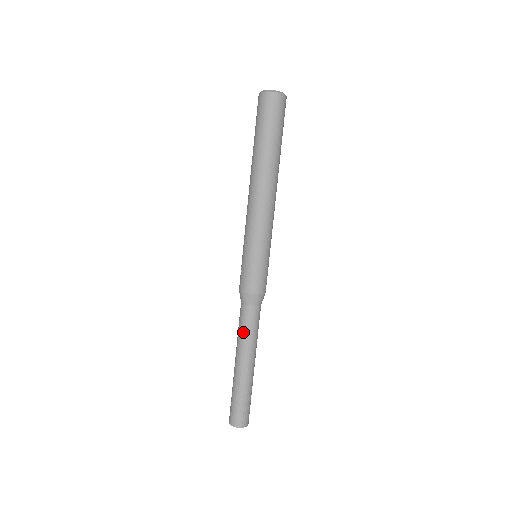
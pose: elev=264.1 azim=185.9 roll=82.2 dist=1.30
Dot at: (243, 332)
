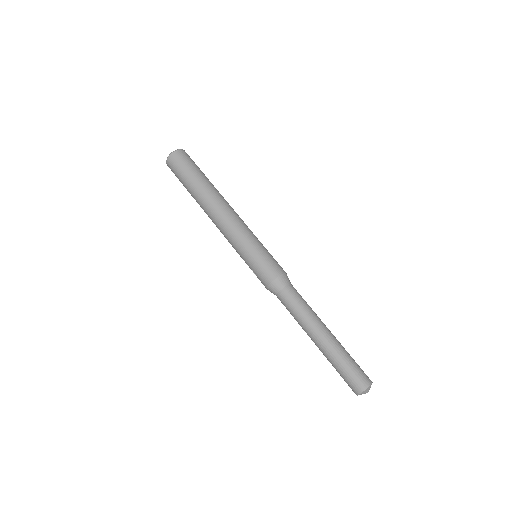
Dot at: (296, 312)
